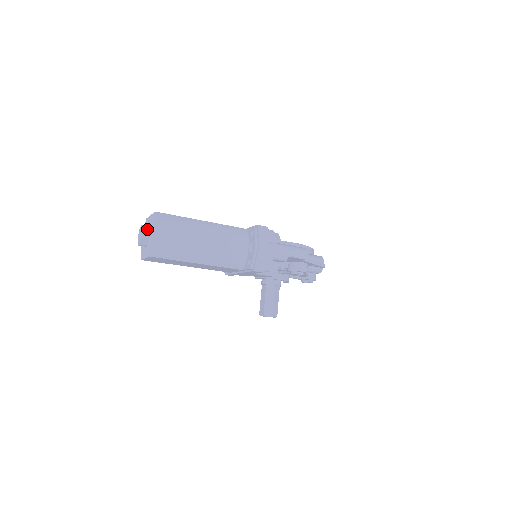
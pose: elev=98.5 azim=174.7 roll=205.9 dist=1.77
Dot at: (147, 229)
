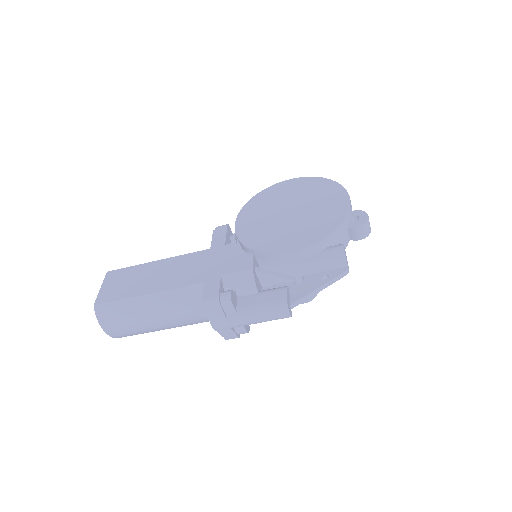
Dot at: occluded
